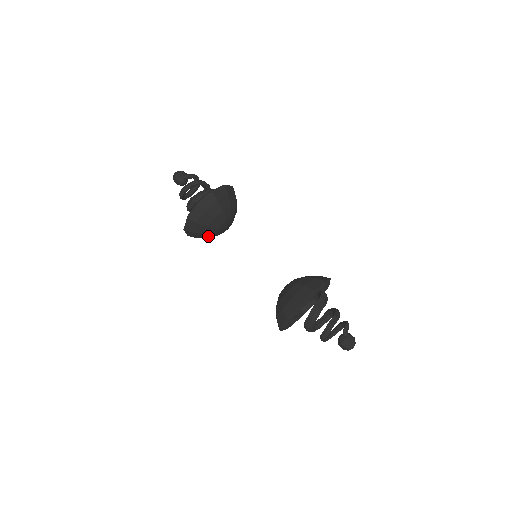
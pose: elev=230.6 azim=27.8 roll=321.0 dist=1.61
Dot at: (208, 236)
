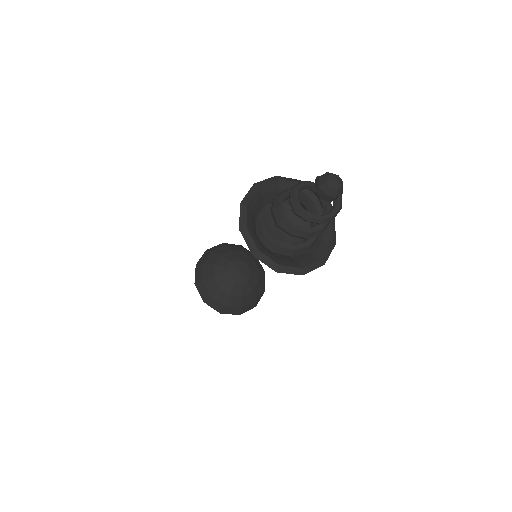
Dot at: (228, 292)
